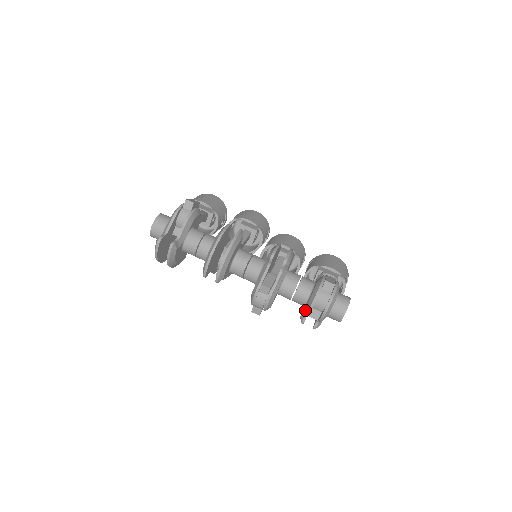
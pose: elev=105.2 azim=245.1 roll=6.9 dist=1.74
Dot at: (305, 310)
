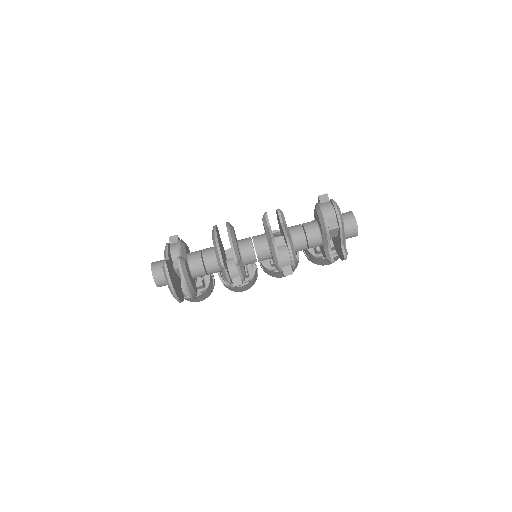
Dot at: (324, 237)
